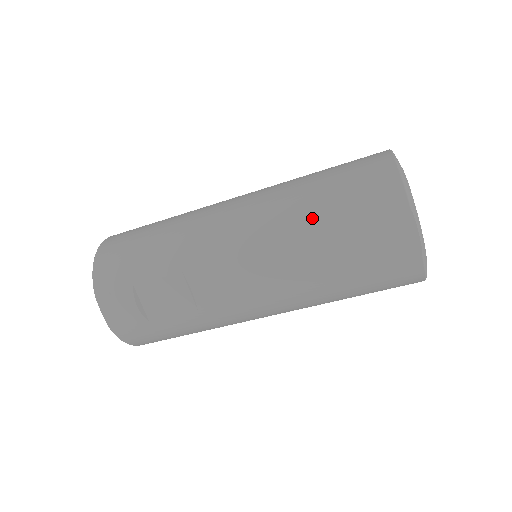
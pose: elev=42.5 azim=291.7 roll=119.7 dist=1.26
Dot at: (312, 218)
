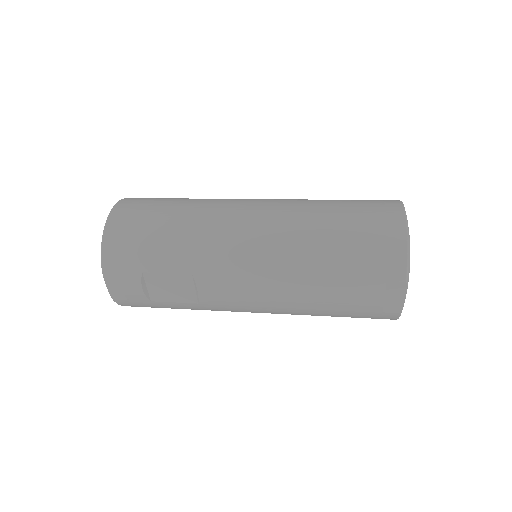
Dot at: (322, 263)
